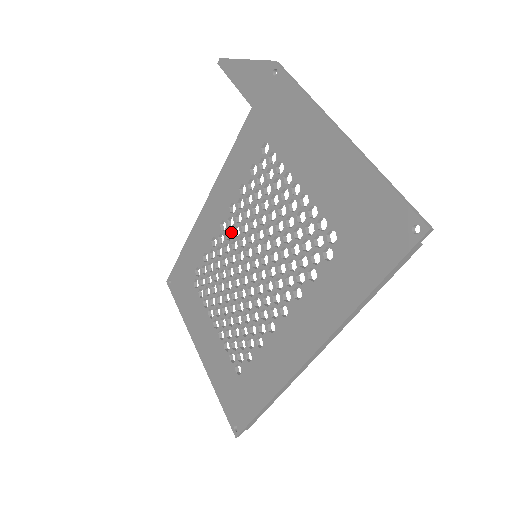
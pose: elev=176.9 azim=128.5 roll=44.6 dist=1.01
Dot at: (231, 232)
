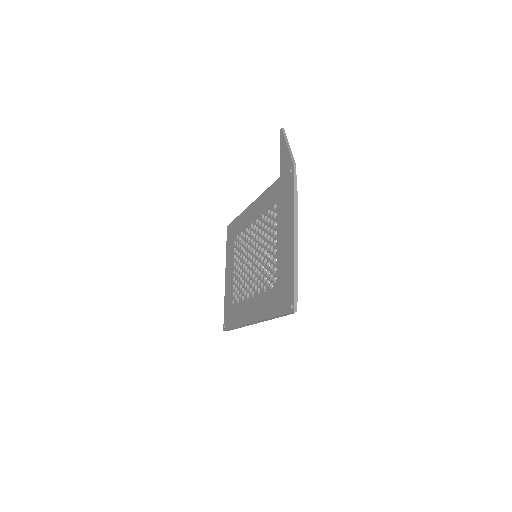
Dot at: (253, 233)
